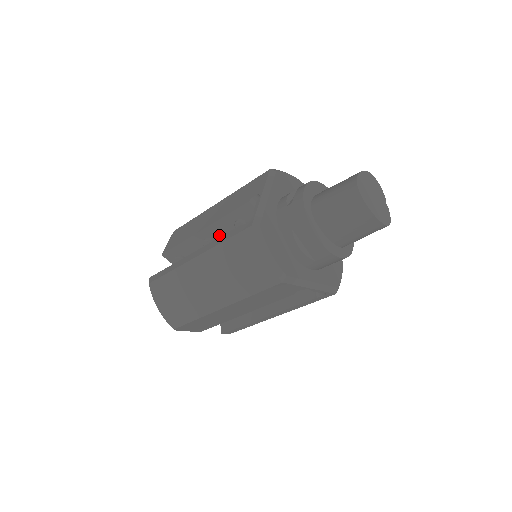
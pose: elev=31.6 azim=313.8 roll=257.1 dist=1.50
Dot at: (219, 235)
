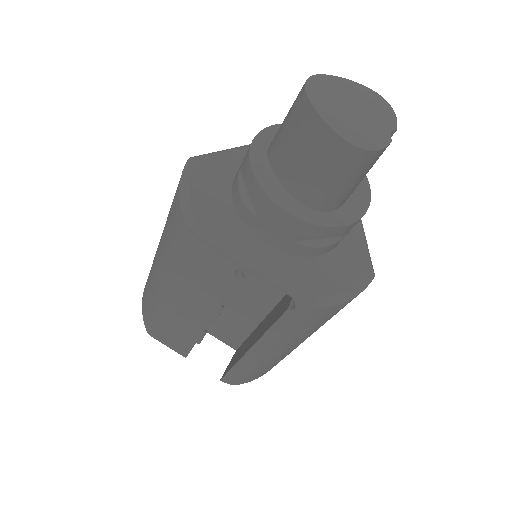
Dot at: occluded
